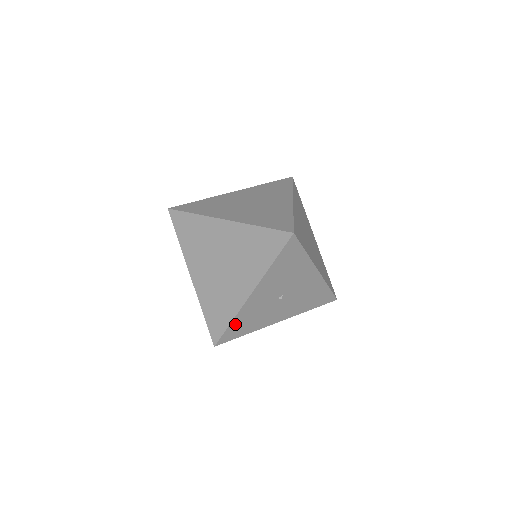
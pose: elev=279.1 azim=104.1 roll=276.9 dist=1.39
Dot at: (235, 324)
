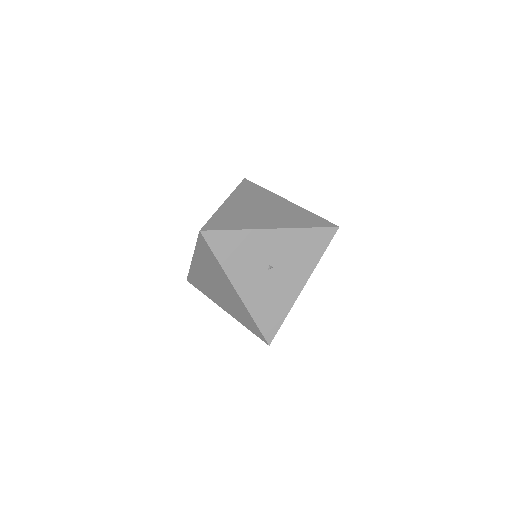
Dot at: (233, 236)
